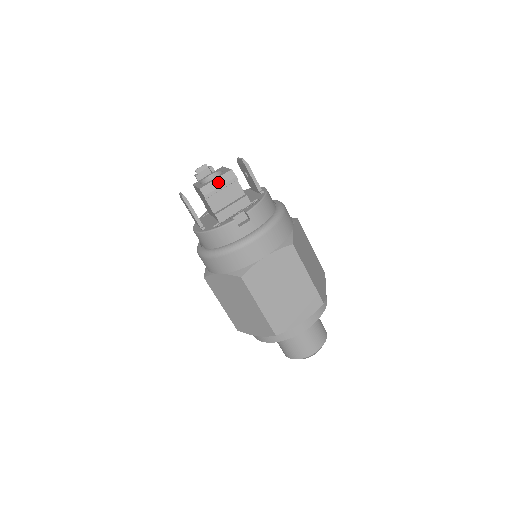
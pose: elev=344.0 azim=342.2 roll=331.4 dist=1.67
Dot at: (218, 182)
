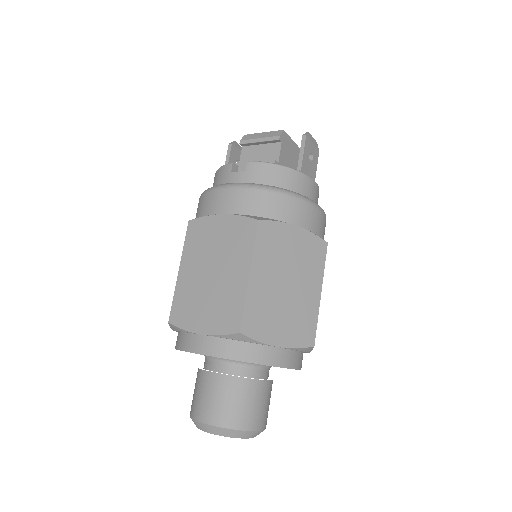
Dot at: (262, 135)
